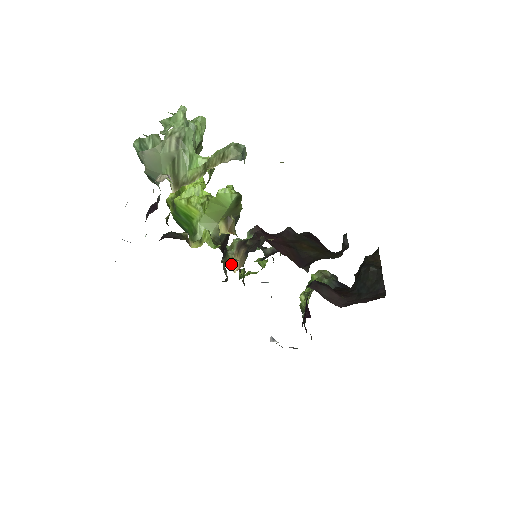
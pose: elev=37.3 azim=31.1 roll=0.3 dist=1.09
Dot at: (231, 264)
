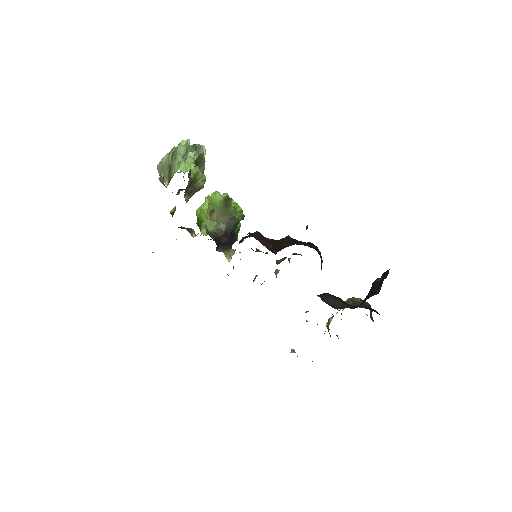
Dot at: (228, 256)
